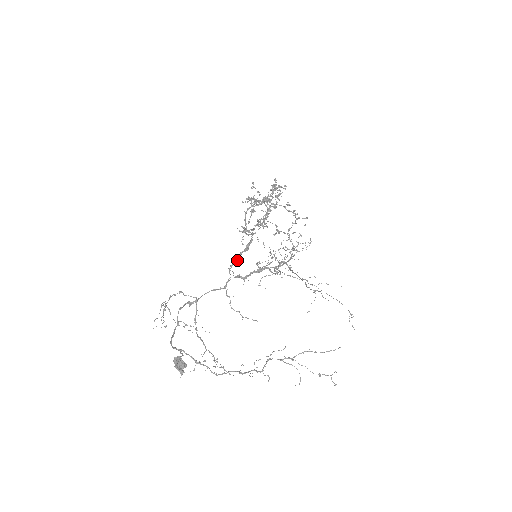
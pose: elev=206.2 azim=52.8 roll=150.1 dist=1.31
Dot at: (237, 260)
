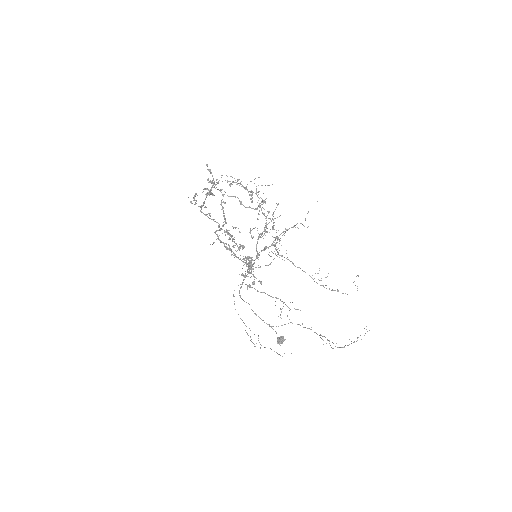
Dot at: (249, 271)
